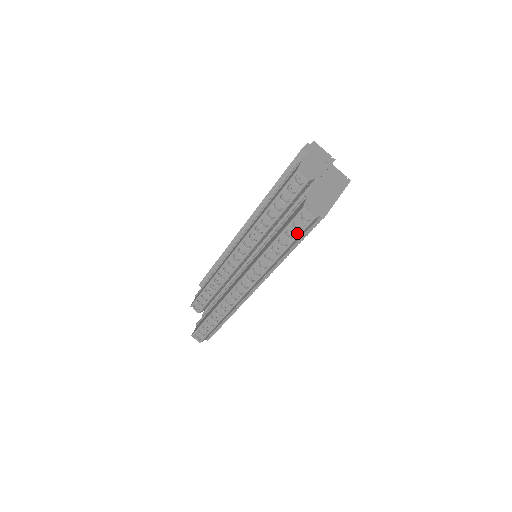
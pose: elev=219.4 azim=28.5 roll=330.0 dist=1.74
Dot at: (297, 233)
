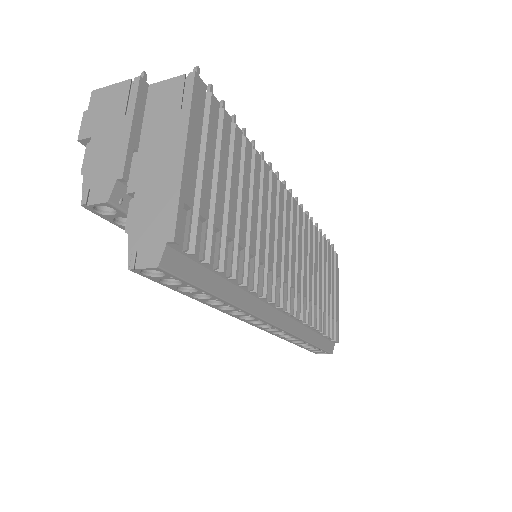
Dot at: (186, 286)
